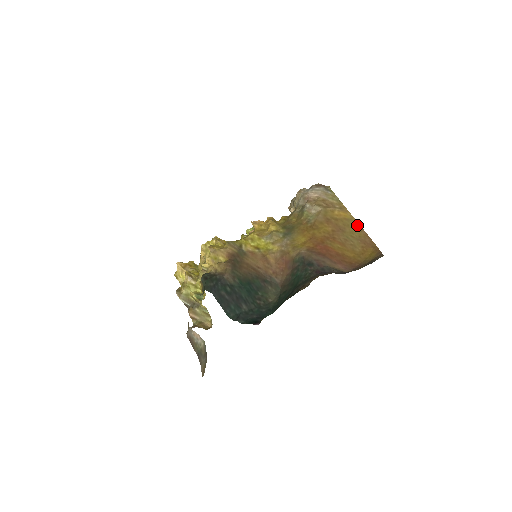
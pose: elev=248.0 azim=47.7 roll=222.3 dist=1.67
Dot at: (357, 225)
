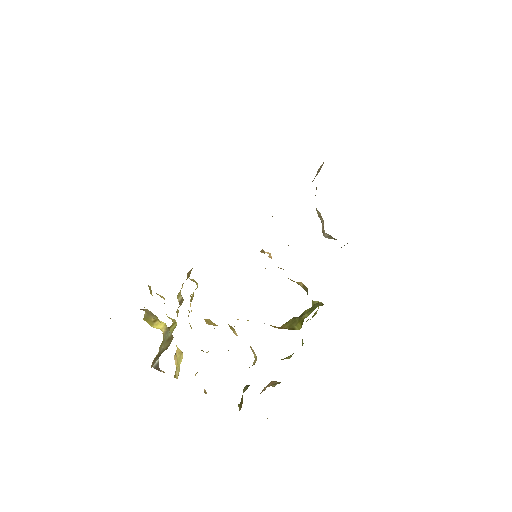
Dot at: occluded
